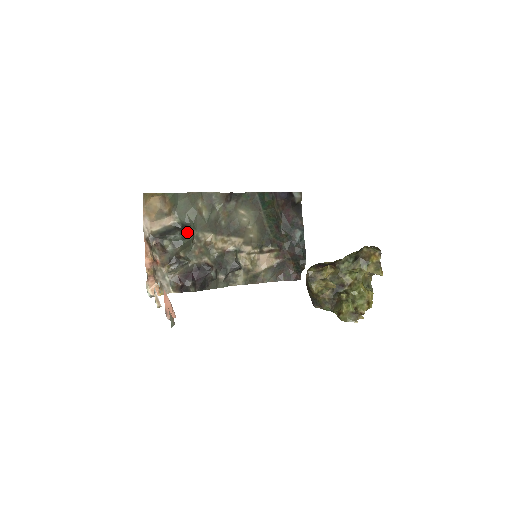
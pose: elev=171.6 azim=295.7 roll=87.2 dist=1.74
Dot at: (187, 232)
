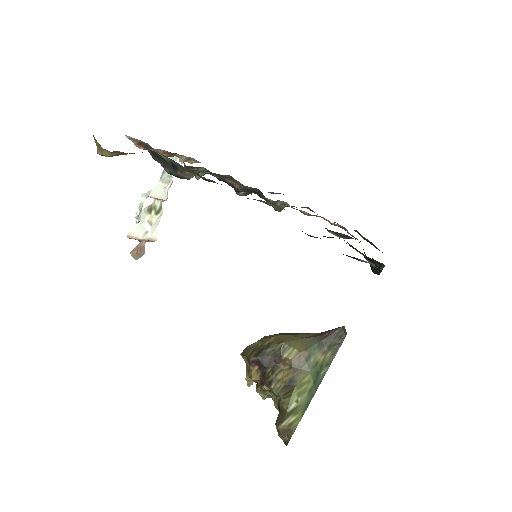
Dot at: (178, 175)
